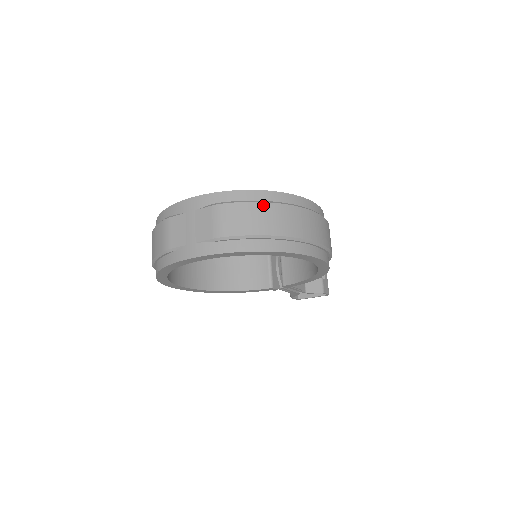
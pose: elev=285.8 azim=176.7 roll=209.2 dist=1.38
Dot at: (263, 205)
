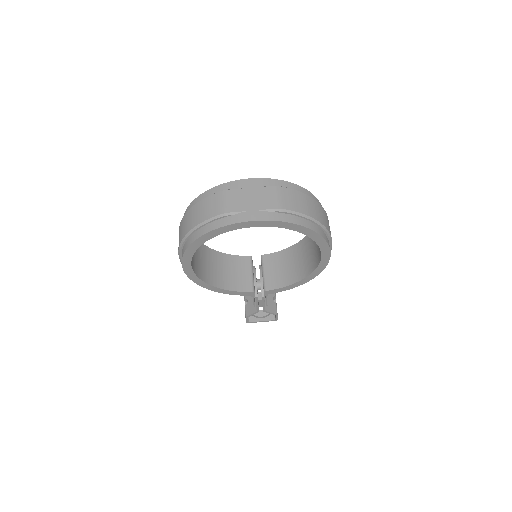
Dot at: (308, 197)
